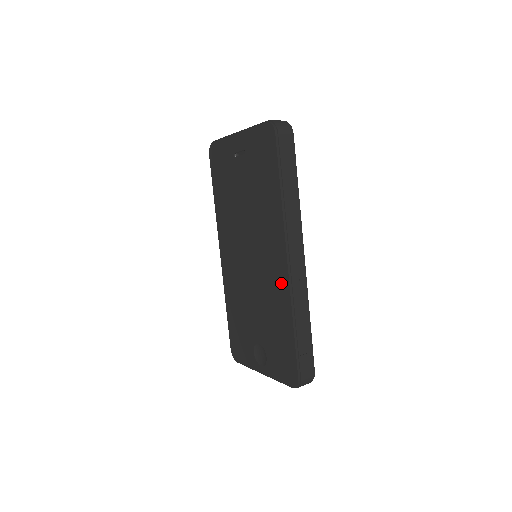
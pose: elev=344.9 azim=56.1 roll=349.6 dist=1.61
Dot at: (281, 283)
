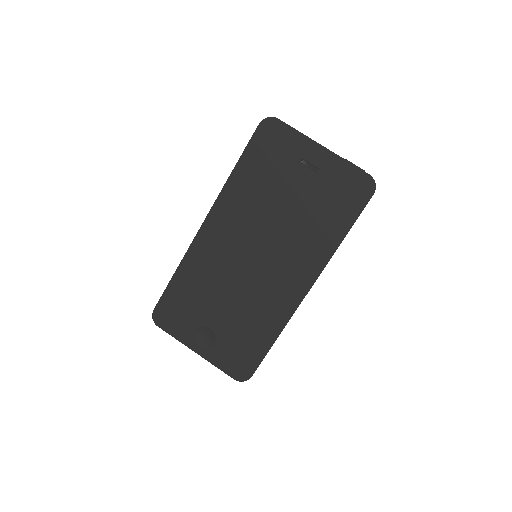
Dot at: (285, 303)
